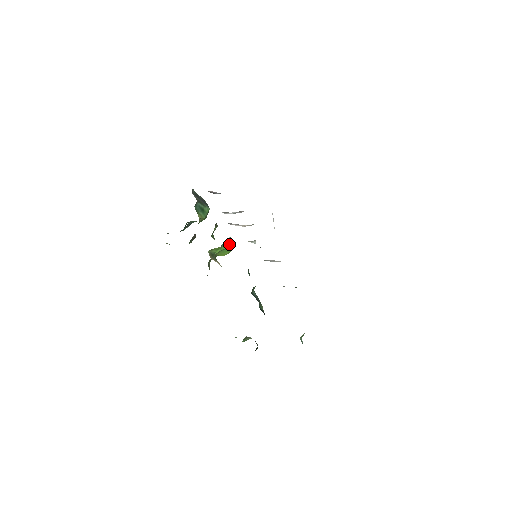
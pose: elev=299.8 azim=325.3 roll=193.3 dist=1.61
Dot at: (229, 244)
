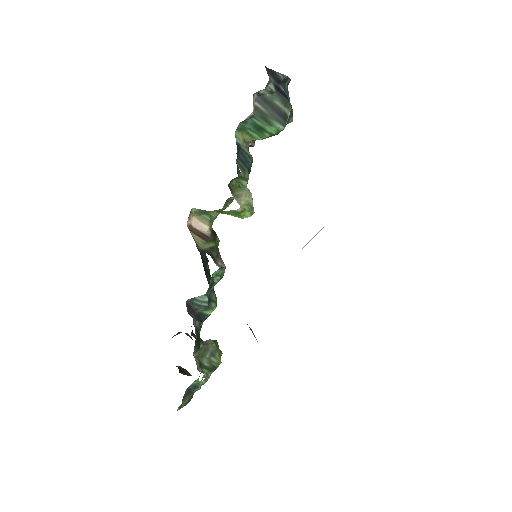
Dot at: (237, 214)
